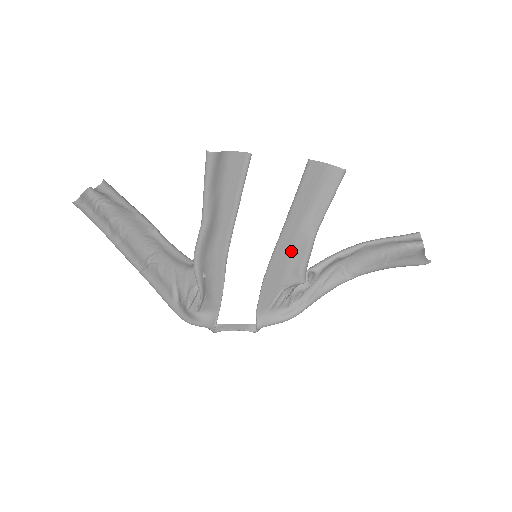
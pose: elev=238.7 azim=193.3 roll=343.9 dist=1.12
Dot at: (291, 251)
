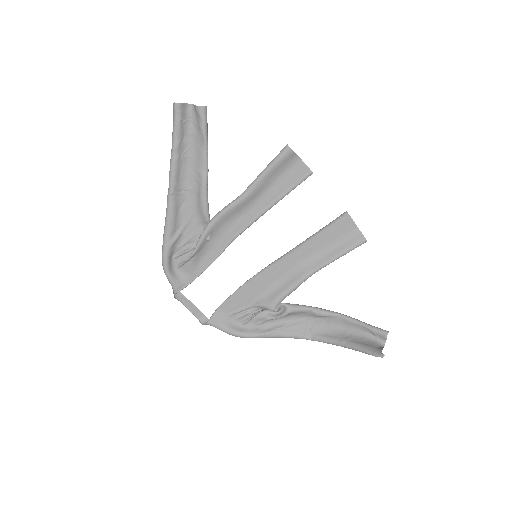
Dot at: (282, 276)
